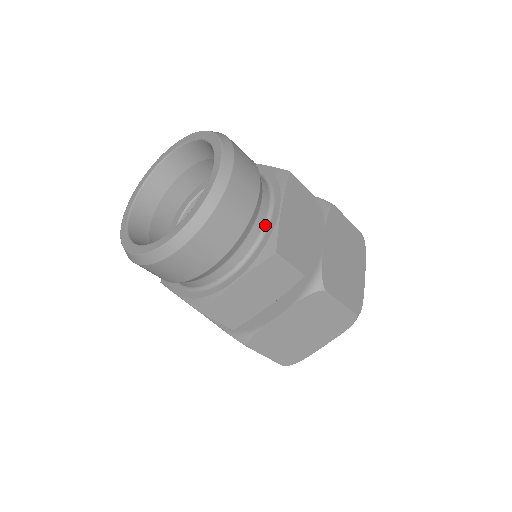
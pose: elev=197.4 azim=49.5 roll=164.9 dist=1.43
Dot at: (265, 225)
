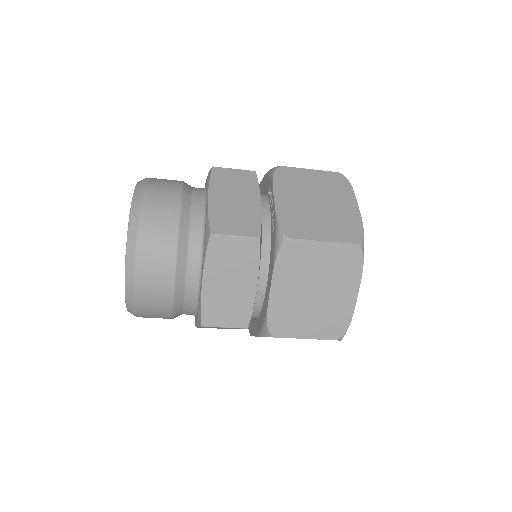
Dot at: (198, 291)
